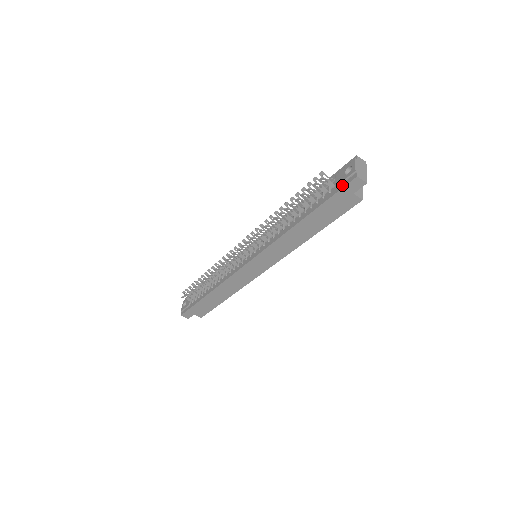
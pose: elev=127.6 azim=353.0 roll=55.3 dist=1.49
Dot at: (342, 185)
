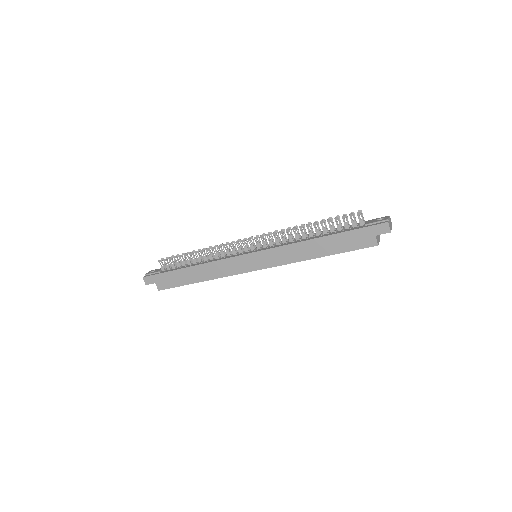
Dot at: (372, 224)
